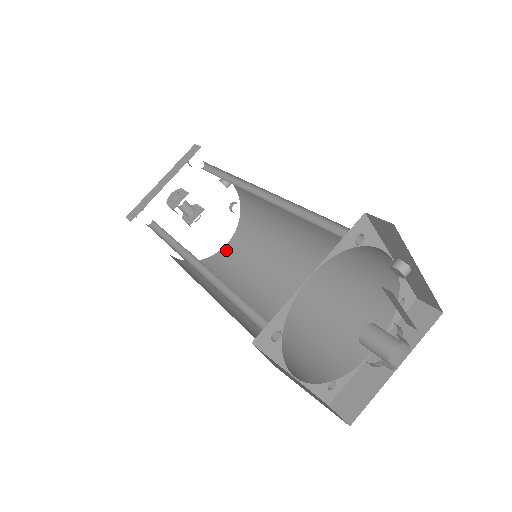
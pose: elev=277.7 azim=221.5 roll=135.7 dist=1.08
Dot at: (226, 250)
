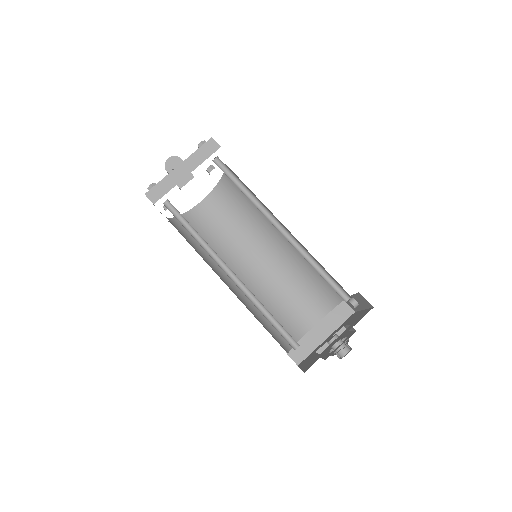
Dot at: (201, 208)
